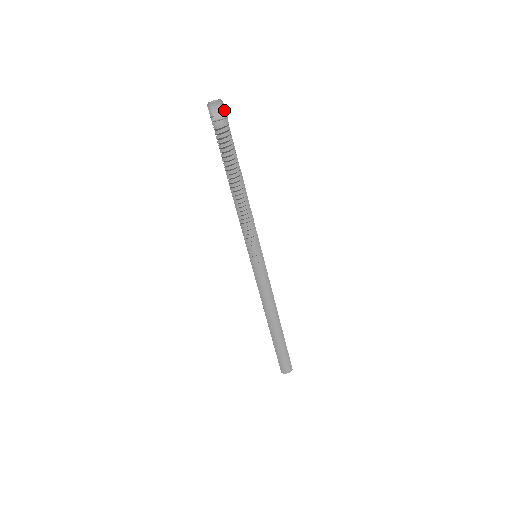
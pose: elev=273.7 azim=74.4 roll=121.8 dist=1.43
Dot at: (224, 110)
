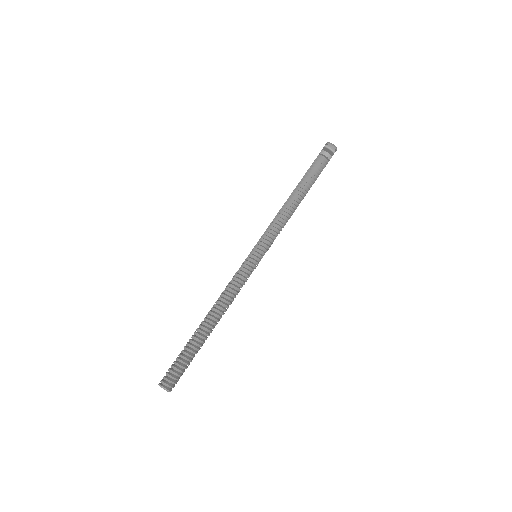
Dot at: (336, 149)
